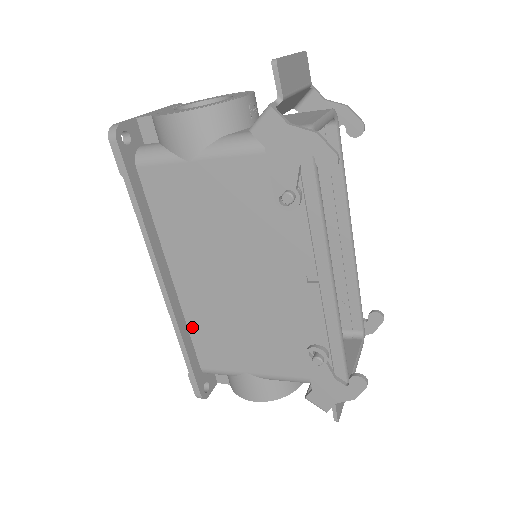
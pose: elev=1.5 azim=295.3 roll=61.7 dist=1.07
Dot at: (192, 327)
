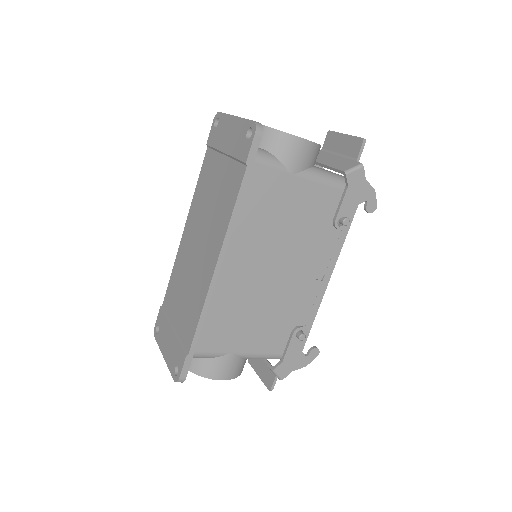
Dot at: occluded
